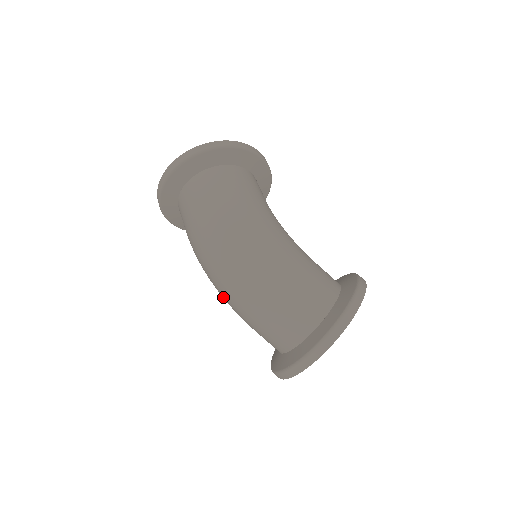
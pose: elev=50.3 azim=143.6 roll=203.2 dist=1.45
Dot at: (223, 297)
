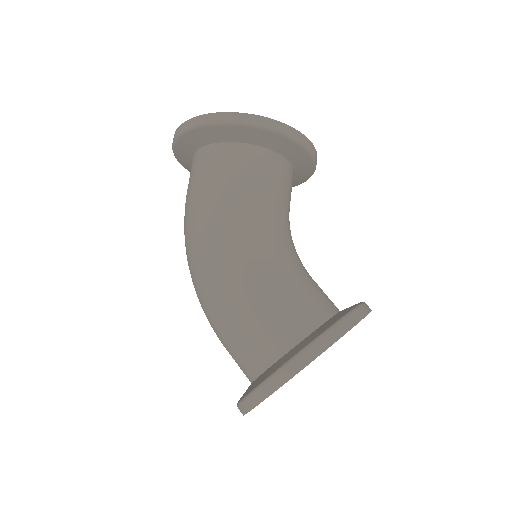
Dot at: occluded
